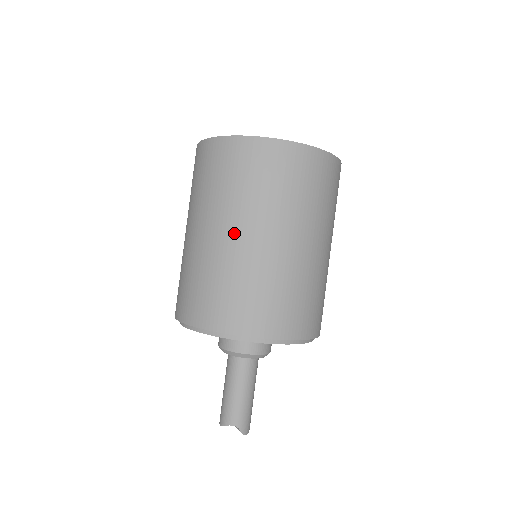
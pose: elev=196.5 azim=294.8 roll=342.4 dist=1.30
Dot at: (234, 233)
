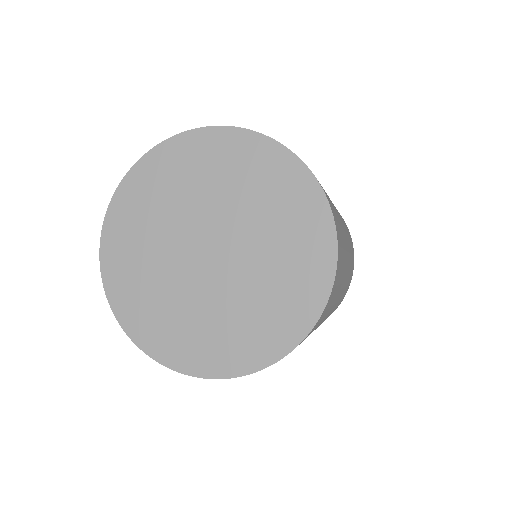
Dot at: occluded
